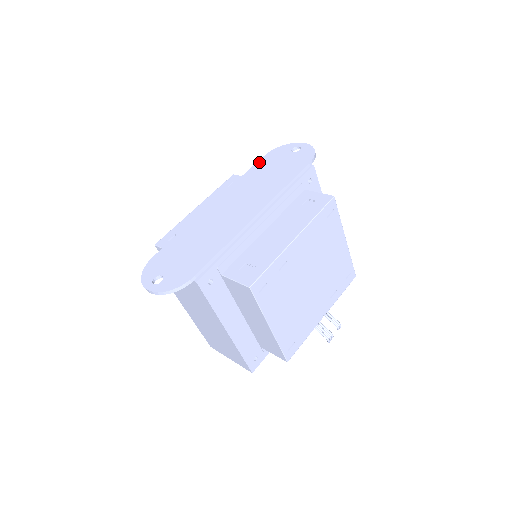
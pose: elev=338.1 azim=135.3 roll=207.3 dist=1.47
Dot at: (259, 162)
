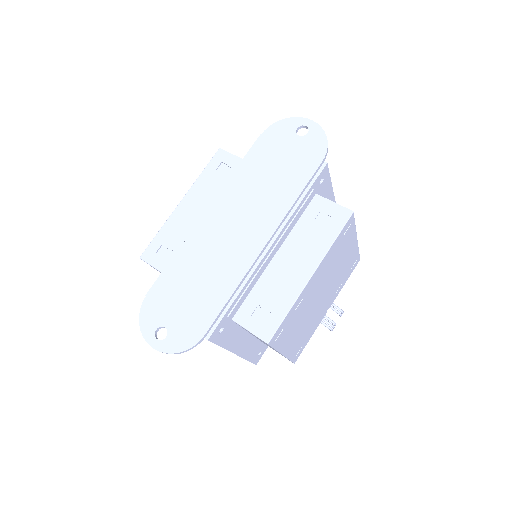
Dot at: (256, 146)
